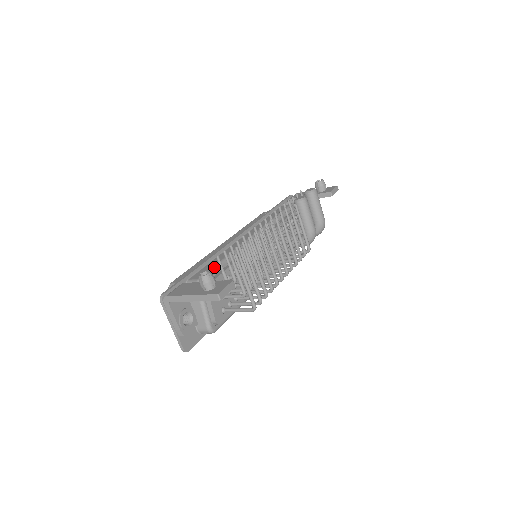
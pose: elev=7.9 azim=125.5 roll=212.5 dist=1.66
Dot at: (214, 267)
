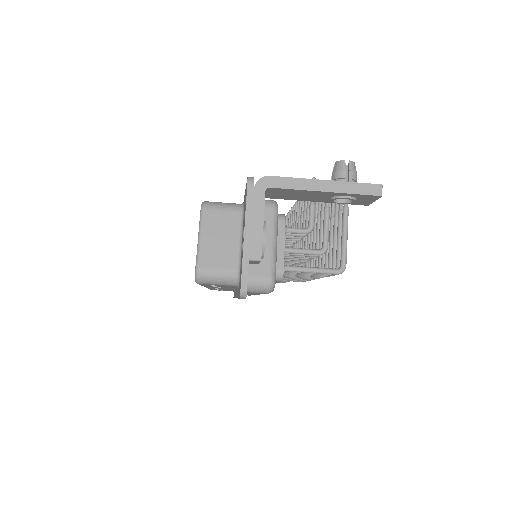
Dot at: occluded
